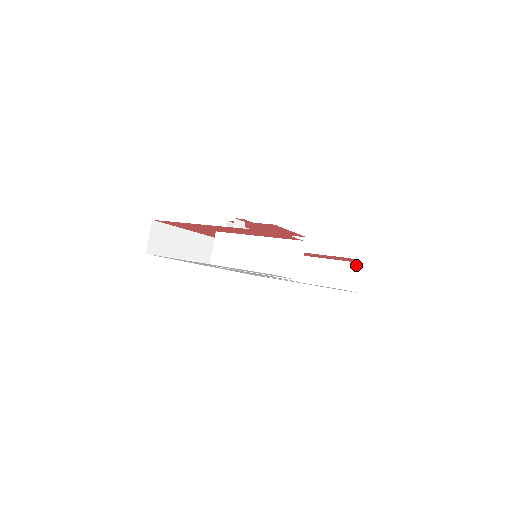
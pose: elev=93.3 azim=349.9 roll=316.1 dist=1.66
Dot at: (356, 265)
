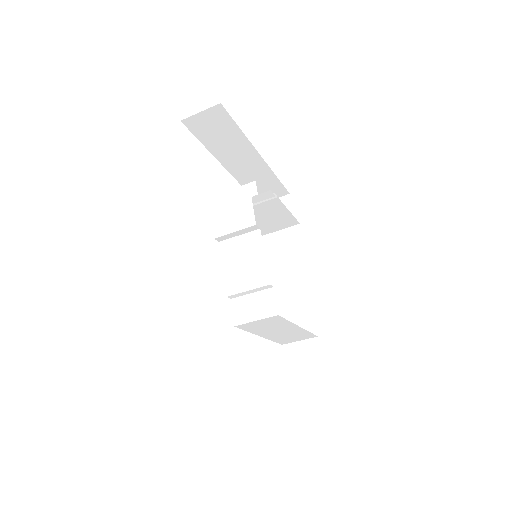
Dot at: (284, 191)
